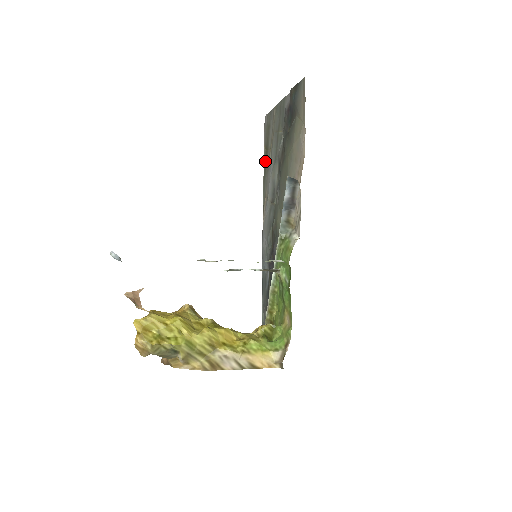
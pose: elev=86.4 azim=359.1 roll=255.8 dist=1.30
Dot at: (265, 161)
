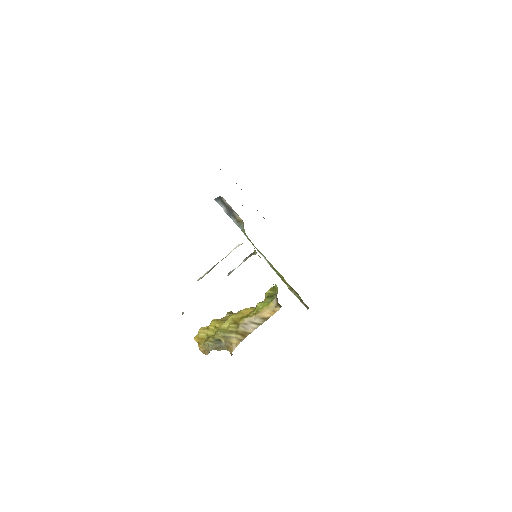
Dot at: occluded
